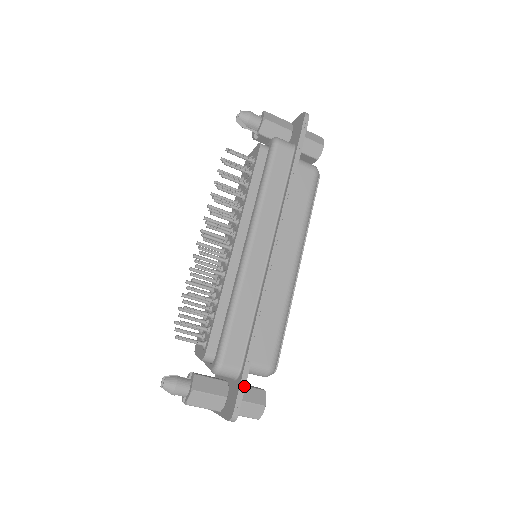
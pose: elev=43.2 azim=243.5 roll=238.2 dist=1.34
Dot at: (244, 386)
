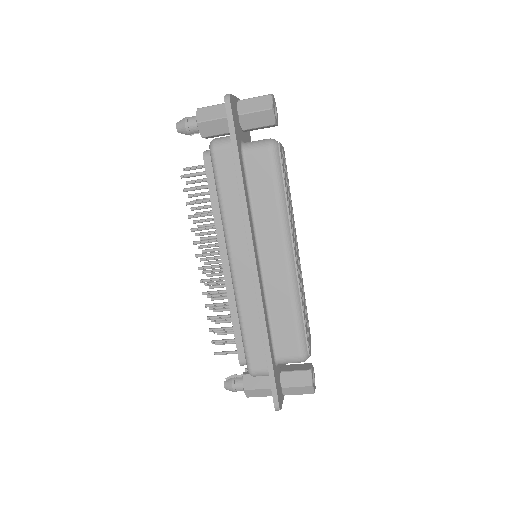
Dot at: (274, 385)
